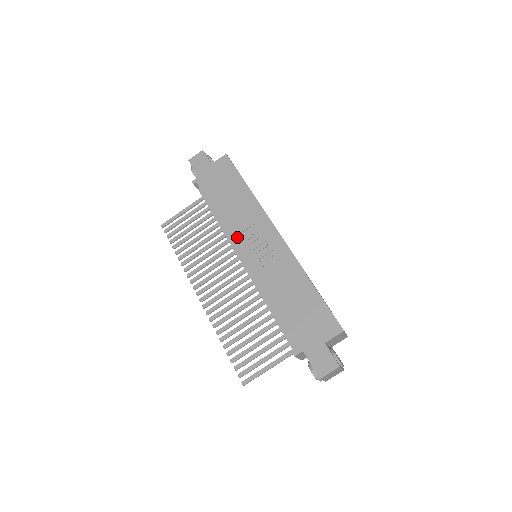
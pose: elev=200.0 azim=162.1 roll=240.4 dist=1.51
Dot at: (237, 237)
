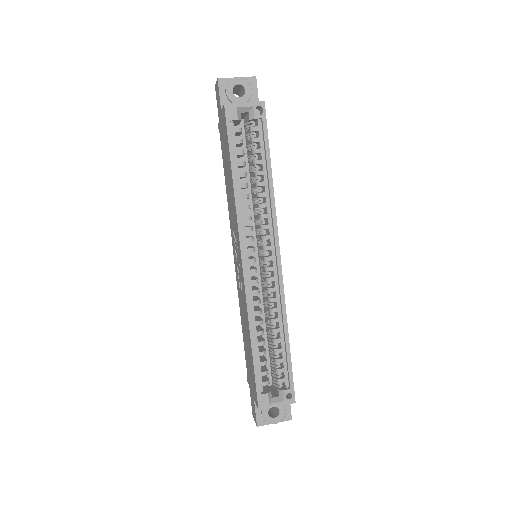
Dot at: (232, 233)
